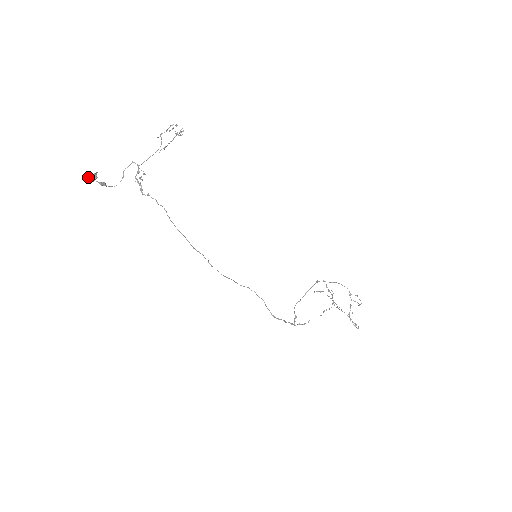
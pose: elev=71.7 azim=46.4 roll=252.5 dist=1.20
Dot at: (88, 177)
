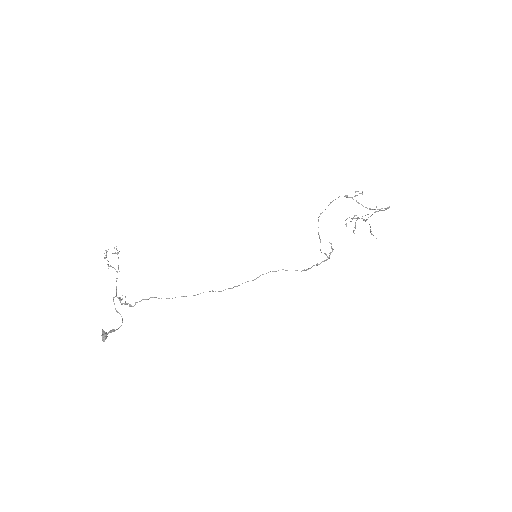
Dot at: (102, 339)
